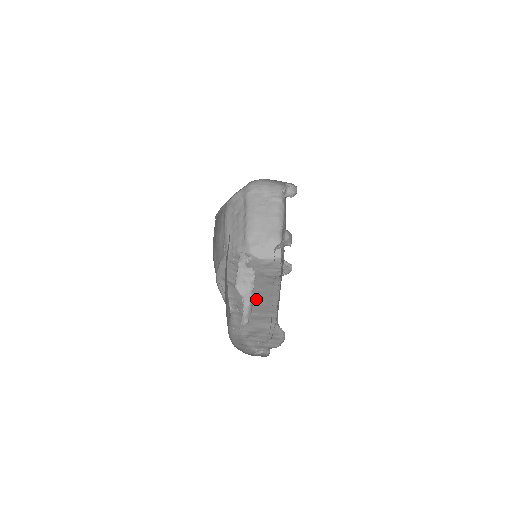
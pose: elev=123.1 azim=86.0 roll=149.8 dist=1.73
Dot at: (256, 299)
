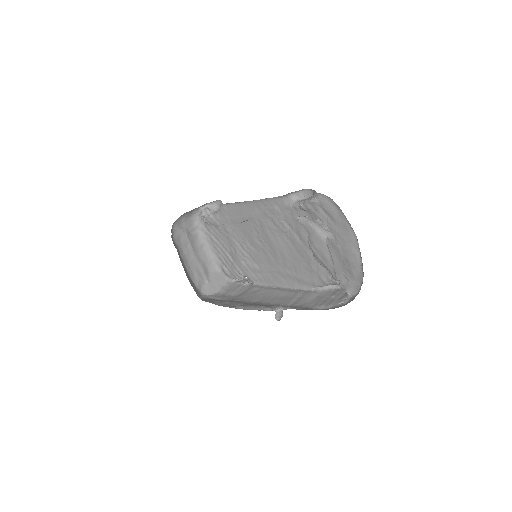
Dot at: (272, 300)
